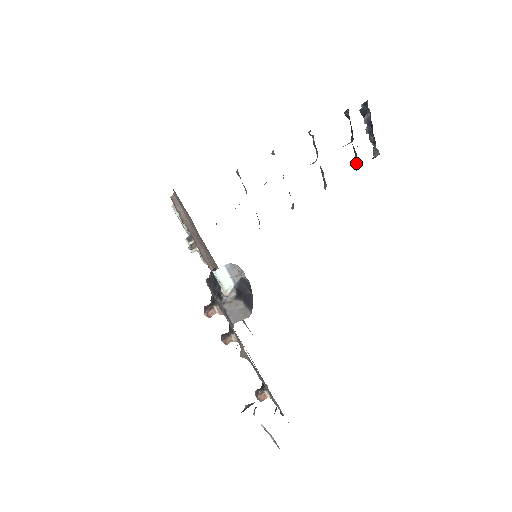
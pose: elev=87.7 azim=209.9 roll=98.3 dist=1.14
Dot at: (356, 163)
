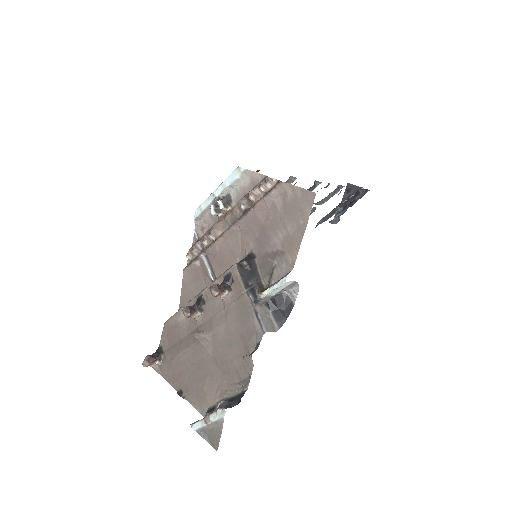
Dot at: (323, 218)
